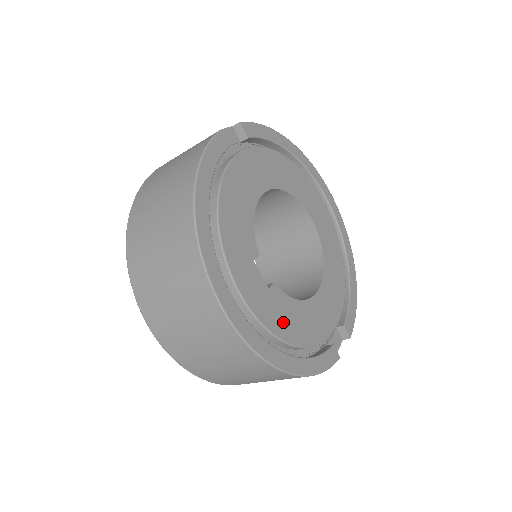
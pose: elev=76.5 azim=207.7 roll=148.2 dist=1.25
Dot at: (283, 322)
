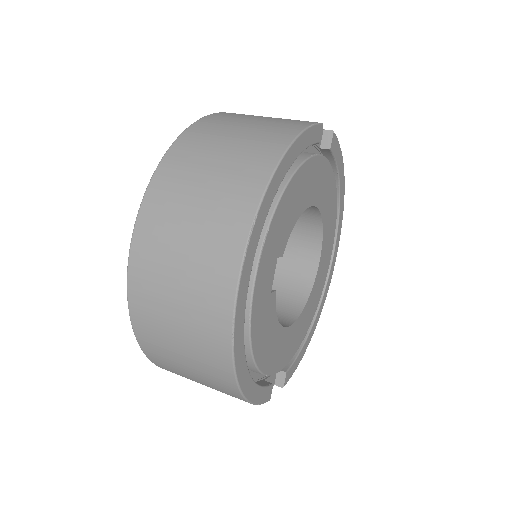
Dot at: (261, 333)
